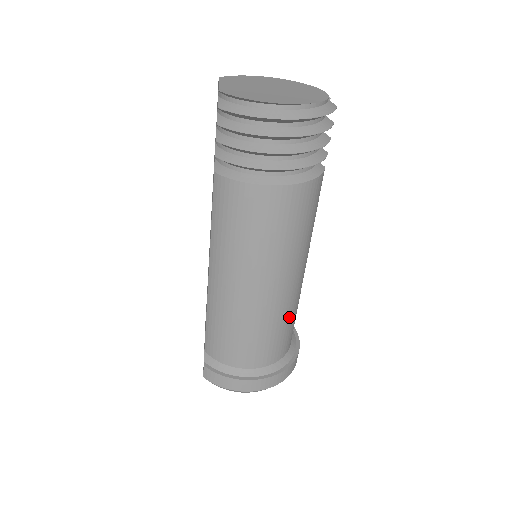
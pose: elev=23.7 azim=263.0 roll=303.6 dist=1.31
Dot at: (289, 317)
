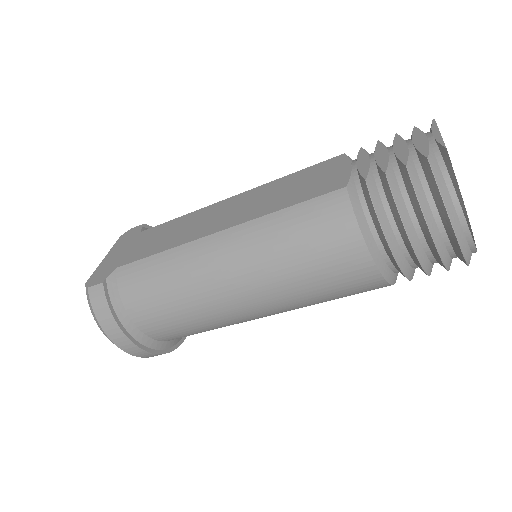
Dot at: (219, 327)
